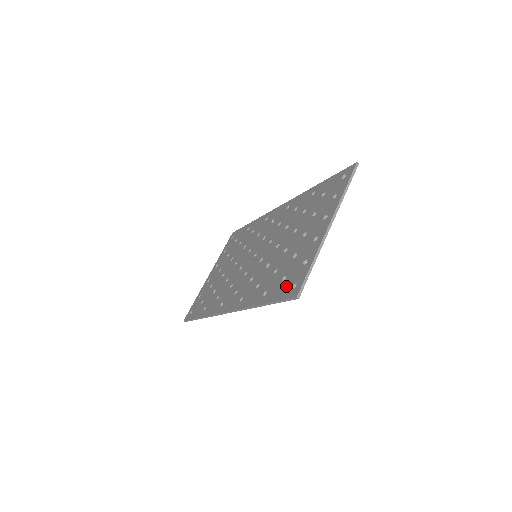
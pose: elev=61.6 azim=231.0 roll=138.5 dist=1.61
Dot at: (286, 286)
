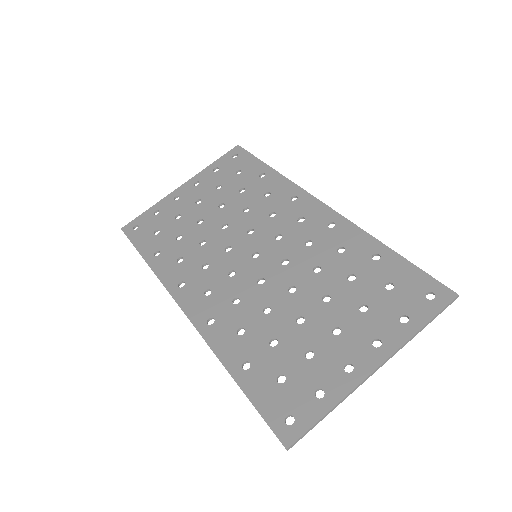
Dot at: (279, 402)
